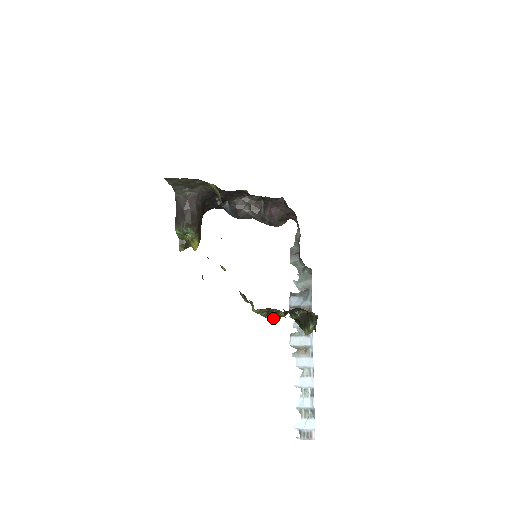
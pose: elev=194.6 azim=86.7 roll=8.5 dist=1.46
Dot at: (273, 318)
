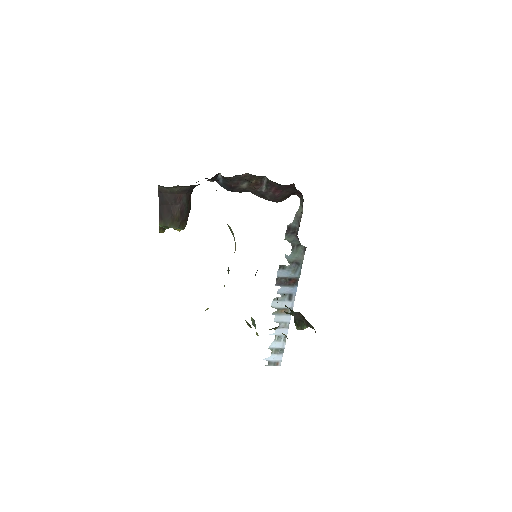
Dot at: occluded
